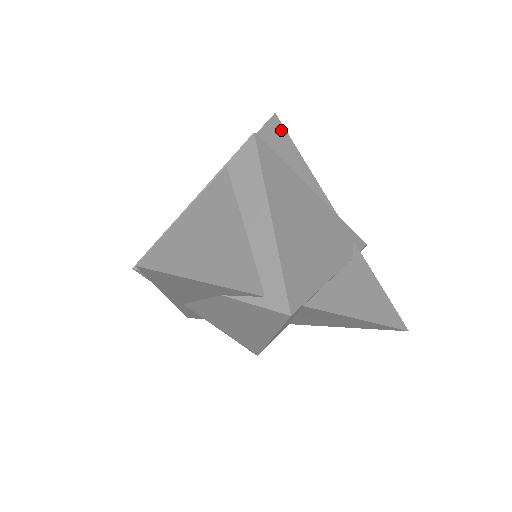
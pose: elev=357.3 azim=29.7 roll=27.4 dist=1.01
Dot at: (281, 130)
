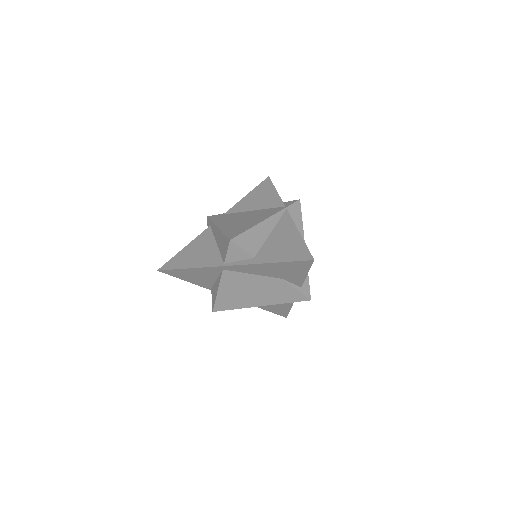
Dot at: occluded
